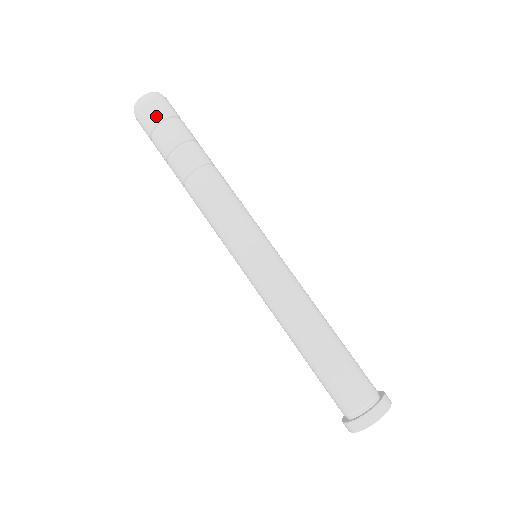
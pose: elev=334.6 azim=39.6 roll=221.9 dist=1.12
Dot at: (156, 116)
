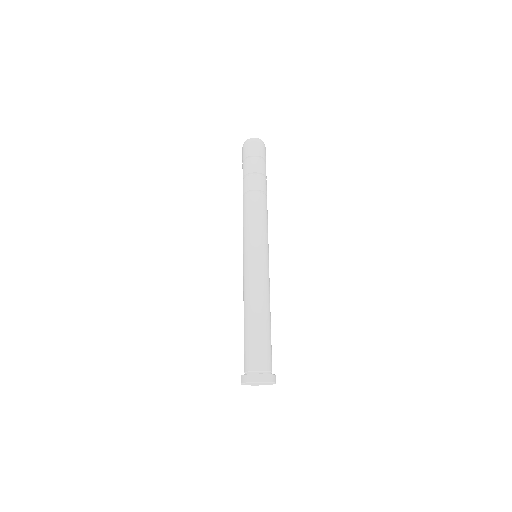
Dot at: (246, 154)
